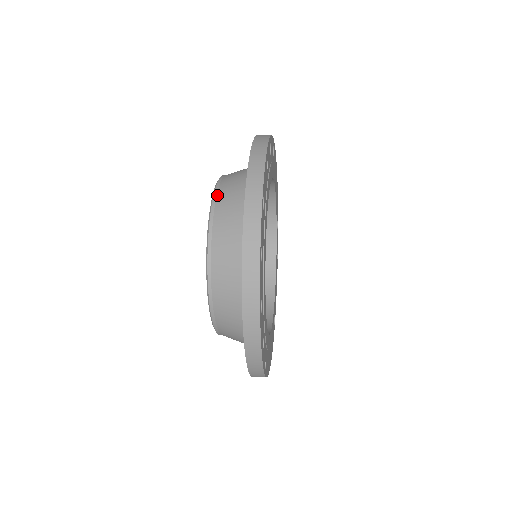
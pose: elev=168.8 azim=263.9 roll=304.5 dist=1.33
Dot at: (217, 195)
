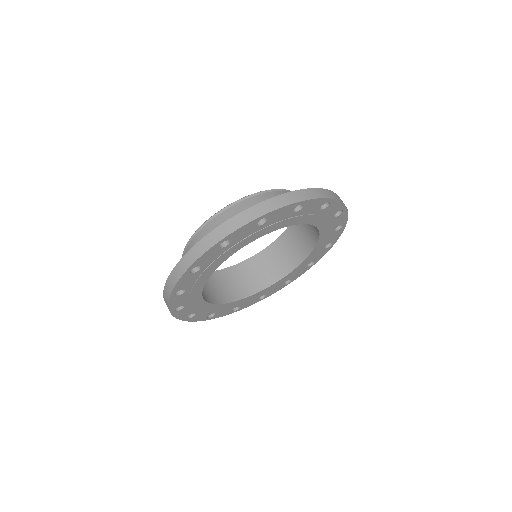
Dot at: (211, 220)
